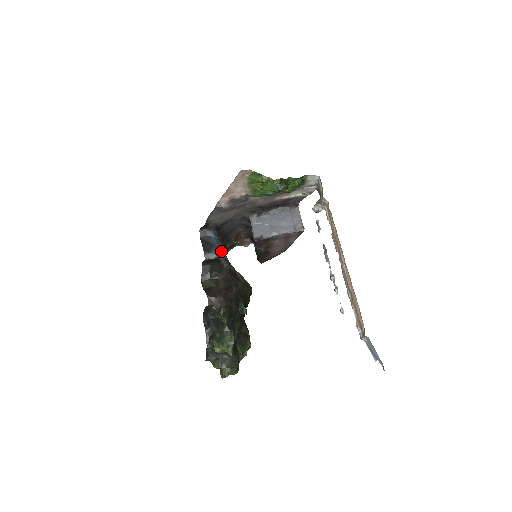
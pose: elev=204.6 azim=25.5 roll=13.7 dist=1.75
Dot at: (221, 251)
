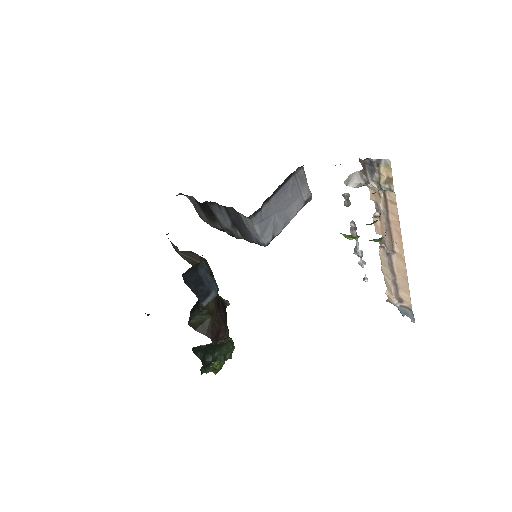
Dot at: (214, 278)
